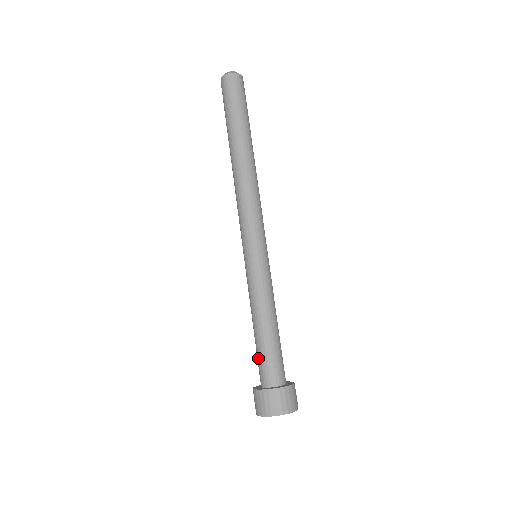
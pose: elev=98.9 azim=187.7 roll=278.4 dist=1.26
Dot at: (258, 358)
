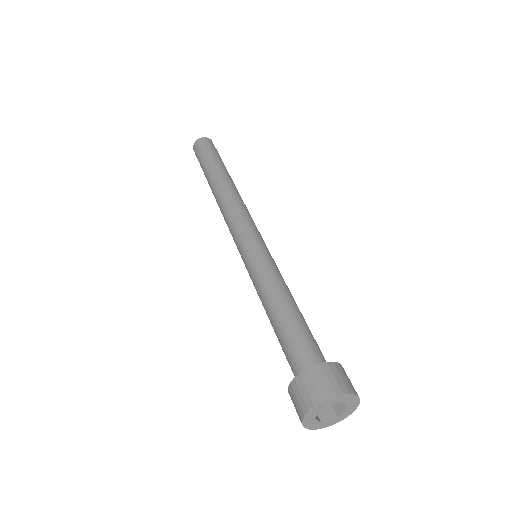
Dot at: occluded
